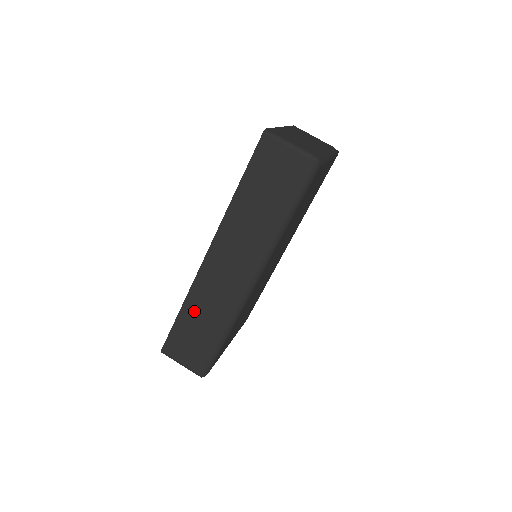
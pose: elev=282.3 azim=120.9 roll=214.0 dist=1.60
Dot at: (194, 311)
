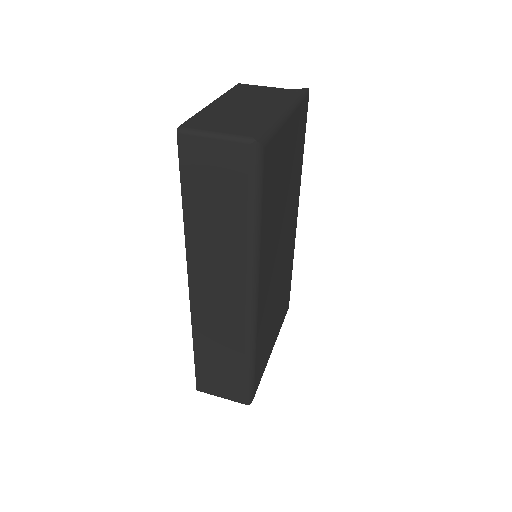
Dot at: (207, 346)
